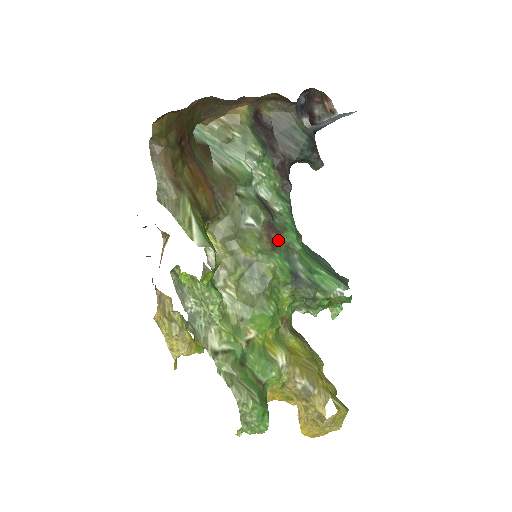
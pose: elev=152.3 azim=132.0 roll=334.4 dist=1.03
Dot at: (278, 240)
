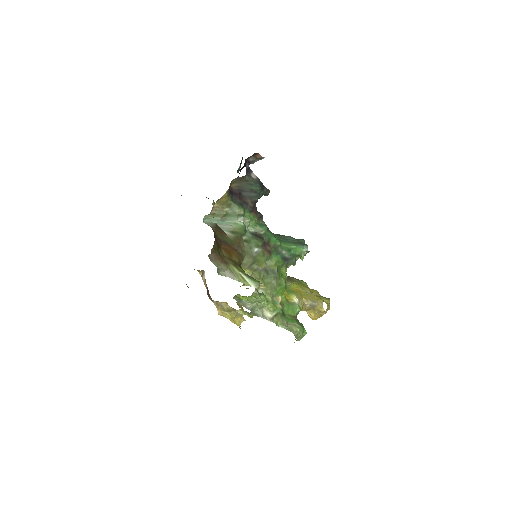
Dot at: (270, 248)
